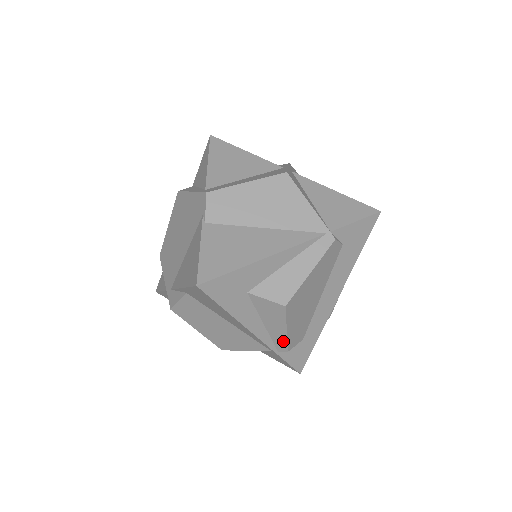
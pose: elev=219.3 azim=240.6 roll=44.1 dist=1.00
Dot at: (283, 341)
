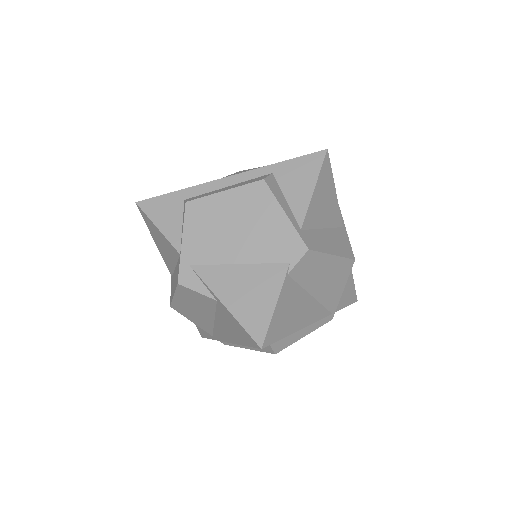
Dot at: (233, 344)
